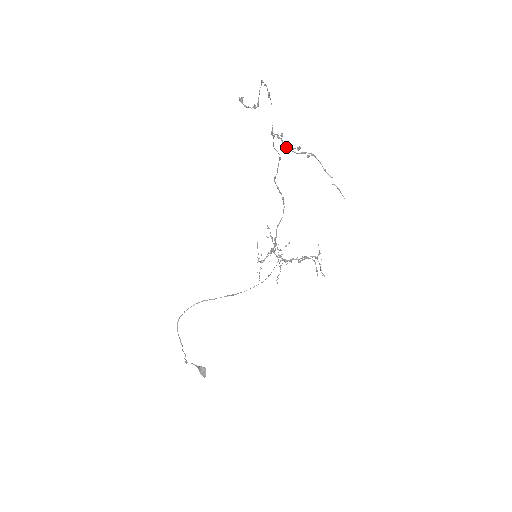
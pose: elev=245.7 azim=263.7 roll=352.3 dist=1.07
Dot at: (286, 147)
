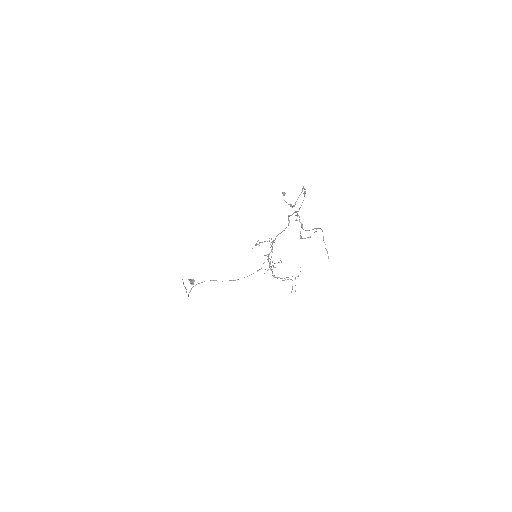
Dot at: (302, 228)
